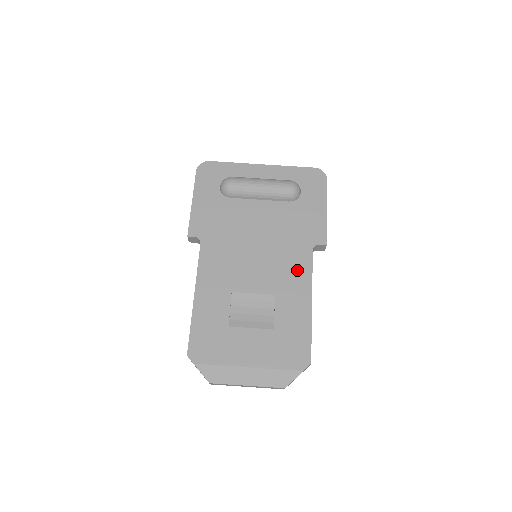
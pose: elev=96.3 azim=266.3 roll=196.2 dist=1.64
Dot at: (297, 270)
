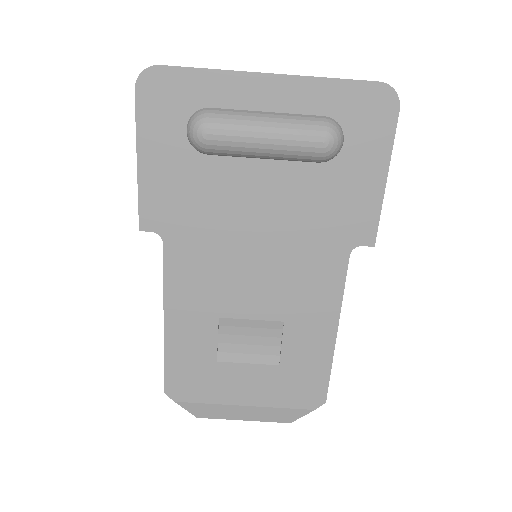
Dot at: (320, 287)
